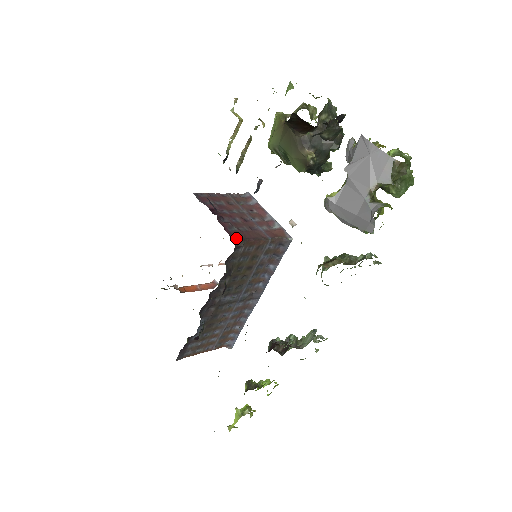
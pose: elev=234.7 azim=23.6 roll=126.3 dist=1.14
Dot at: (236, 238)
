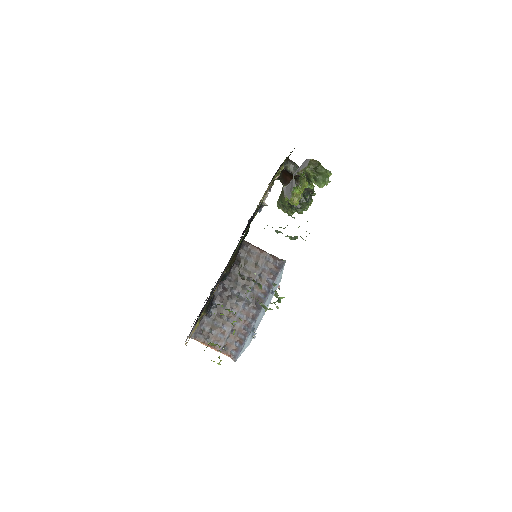
Dot at: (246, 241)
